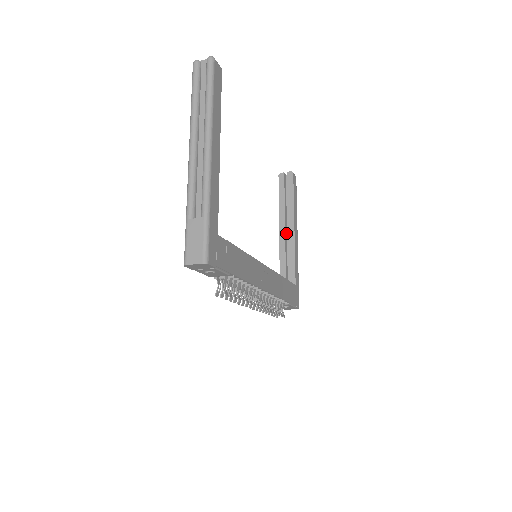
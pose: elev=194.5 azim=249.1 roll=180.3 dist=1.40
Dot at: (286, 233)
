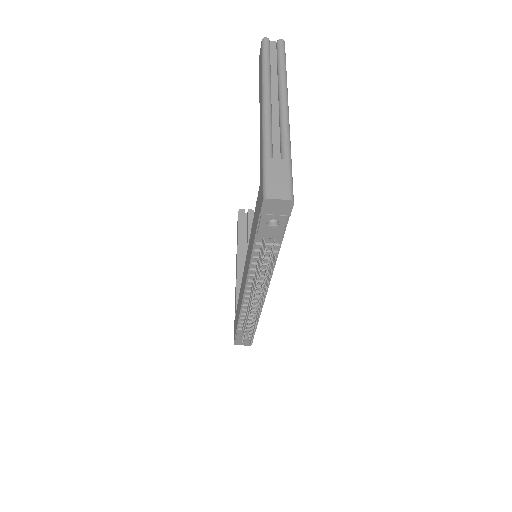
Dot at: (243, 265)
